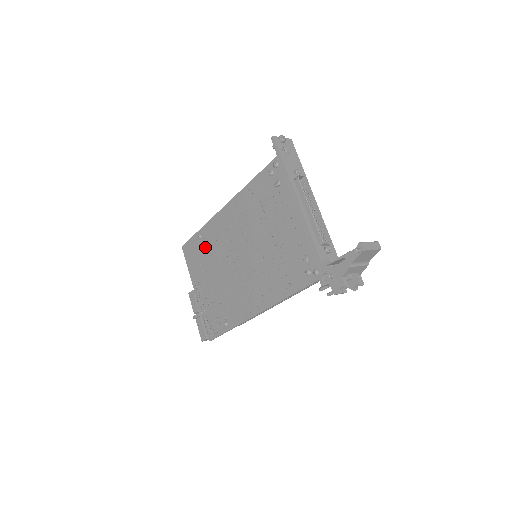
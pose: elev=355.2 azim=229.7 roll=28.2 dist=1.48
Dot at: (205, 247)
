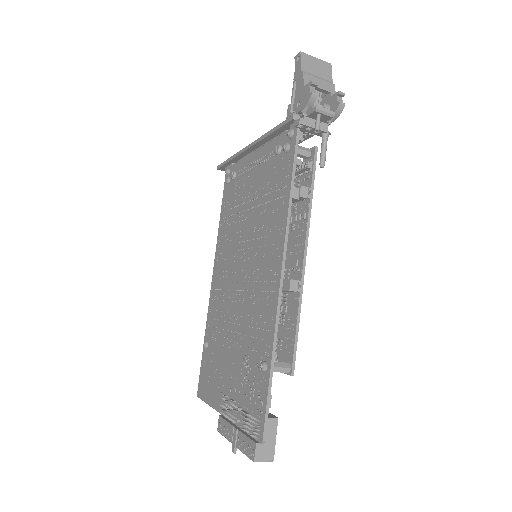
Dot at: (213, 342)
